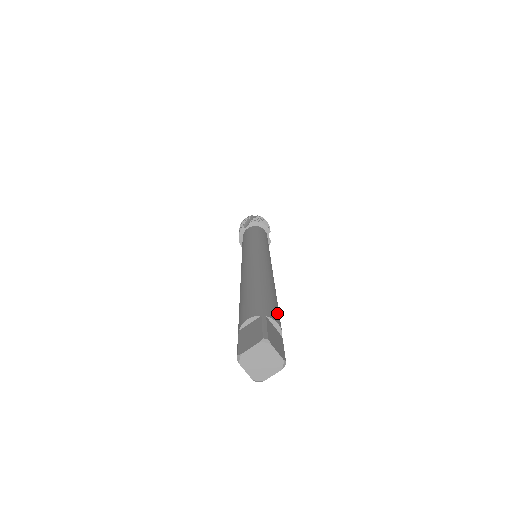
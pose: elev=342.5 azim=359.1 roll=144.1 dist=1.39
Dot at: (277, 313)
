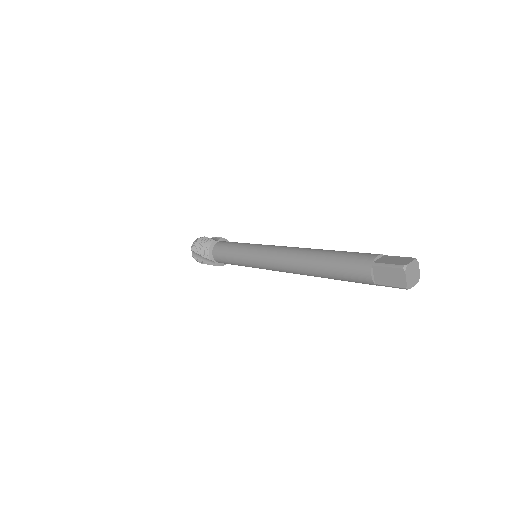
Dot at: occluded
